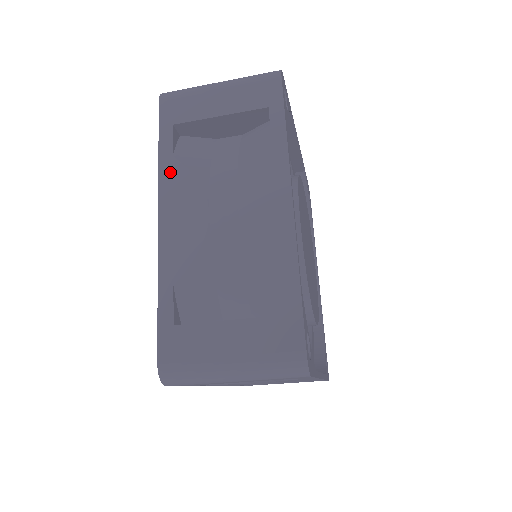
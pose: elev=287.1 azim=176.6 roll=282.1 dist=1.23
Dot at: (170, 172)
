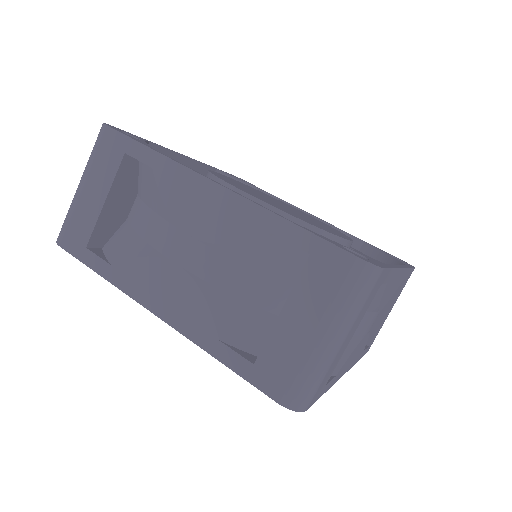
Dot at: (122, 277)
